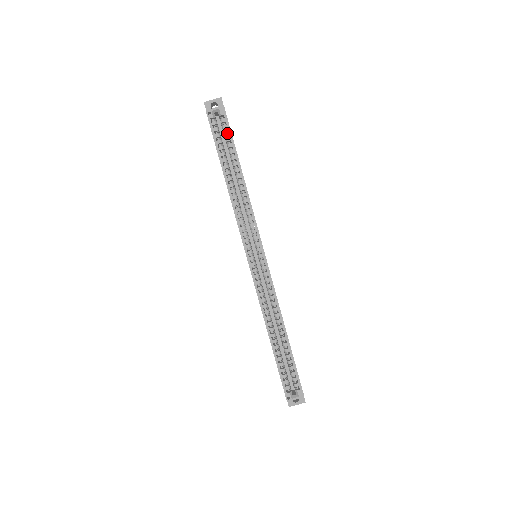
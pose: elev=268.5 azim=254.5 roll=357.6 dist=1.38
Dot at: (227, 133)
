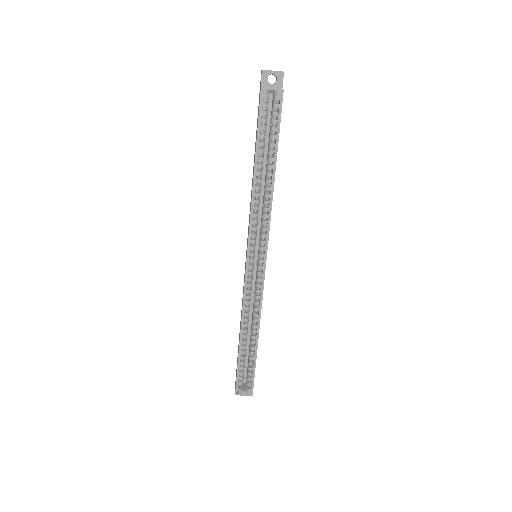
Dot at: (275, 122)
